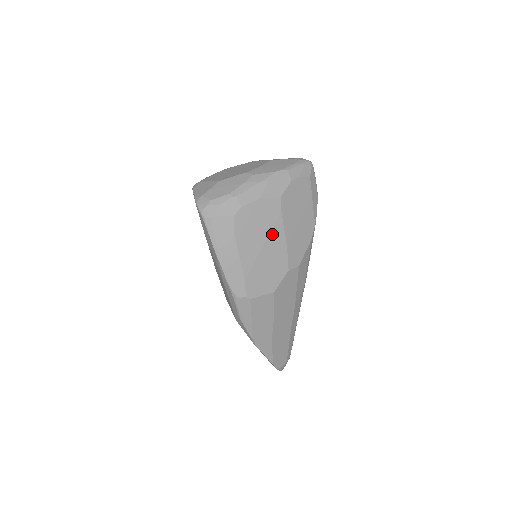
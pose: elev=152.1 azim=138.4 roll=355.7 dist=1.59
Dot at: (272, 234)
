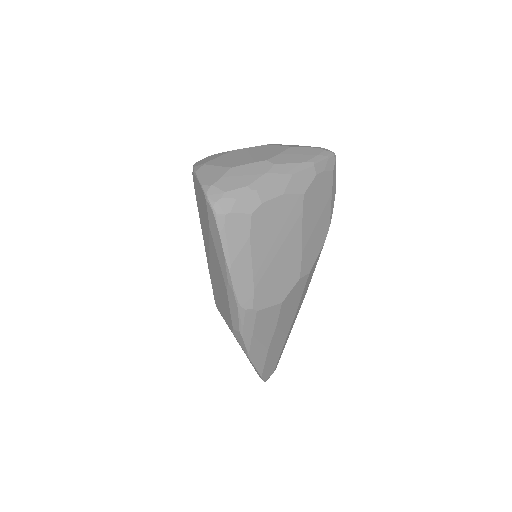
Dot at: (289, 237)
